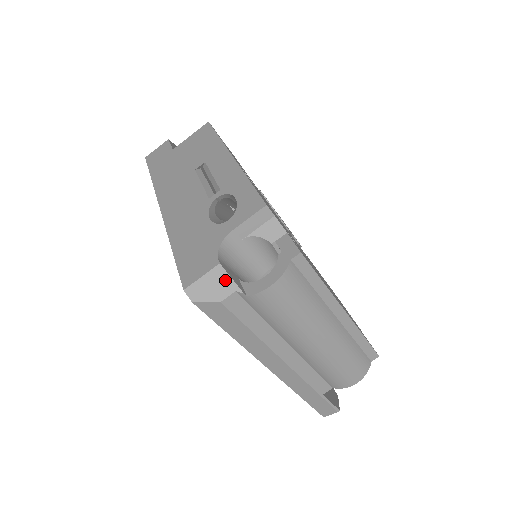
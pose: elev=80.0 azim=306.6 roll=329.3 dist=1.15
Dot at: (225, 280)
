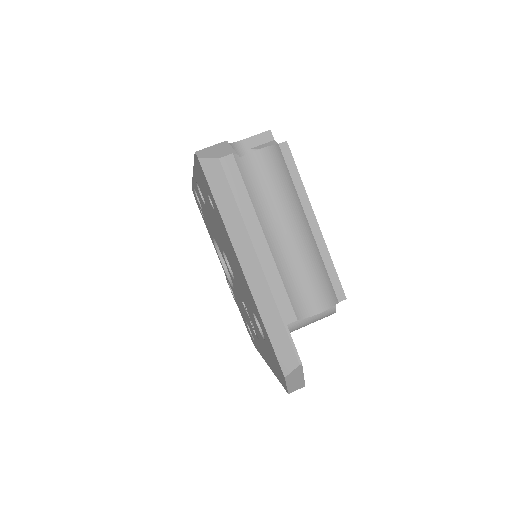
Dot at: (227, 148)
